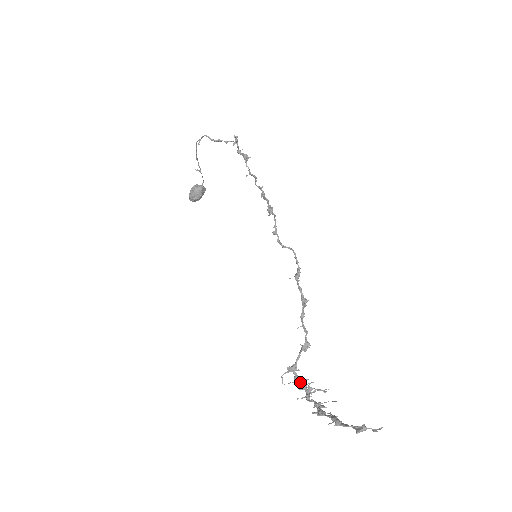
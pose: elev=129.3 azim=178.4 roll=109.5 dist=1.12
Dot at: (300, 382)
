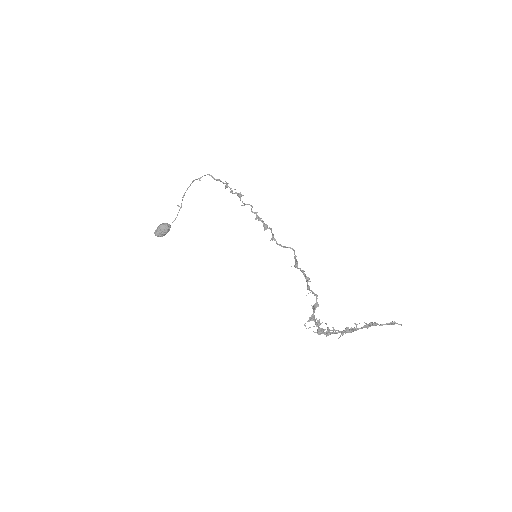
Dot at: (319, 327)
